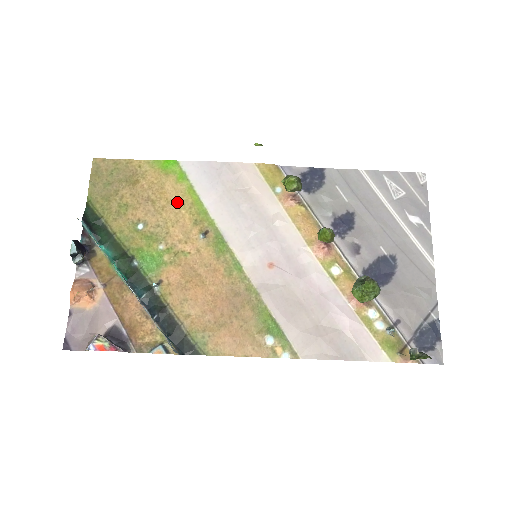
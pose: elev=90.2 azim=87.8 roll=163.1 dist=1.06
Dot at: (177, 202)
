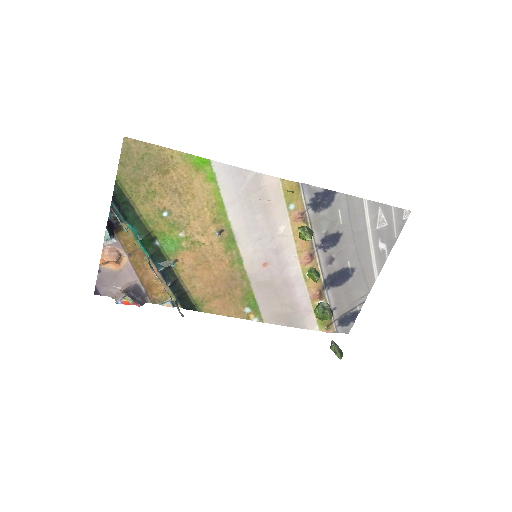
Dot at: (202, 200)
